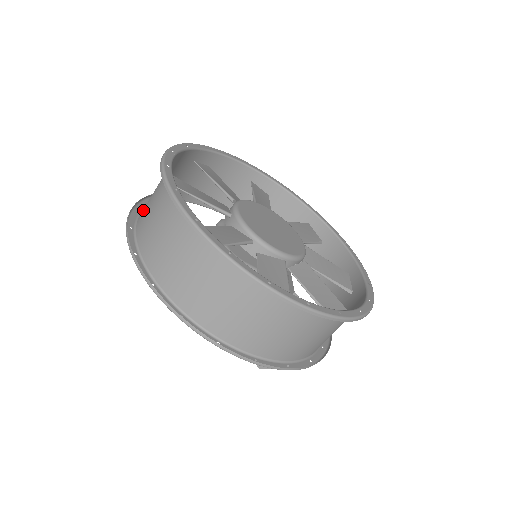
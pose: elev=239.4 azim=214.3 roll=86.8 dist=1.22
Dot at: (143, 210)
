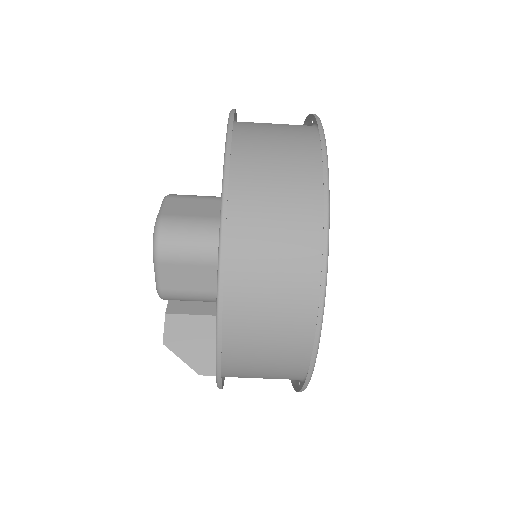
Dot at: (246, 132)
